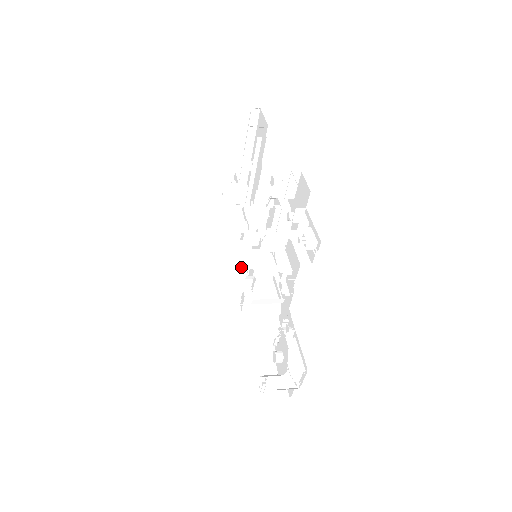
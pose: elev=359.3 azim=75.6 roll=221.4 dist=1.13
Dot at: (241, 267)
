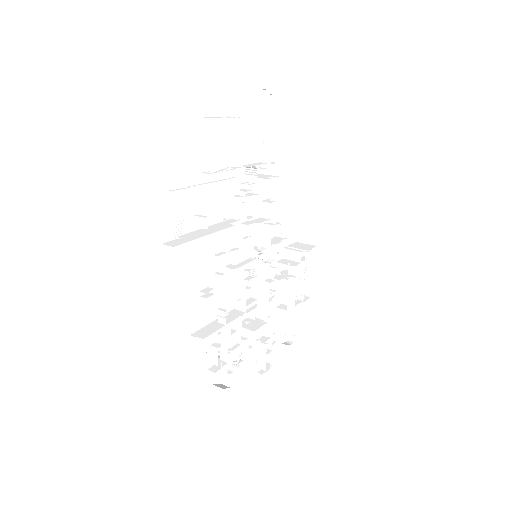
Dot at: occluded
